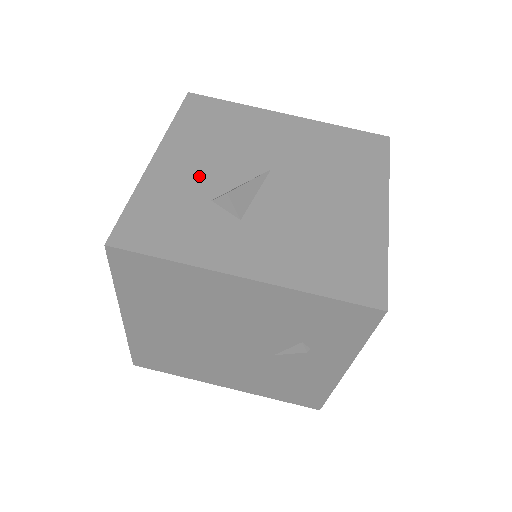
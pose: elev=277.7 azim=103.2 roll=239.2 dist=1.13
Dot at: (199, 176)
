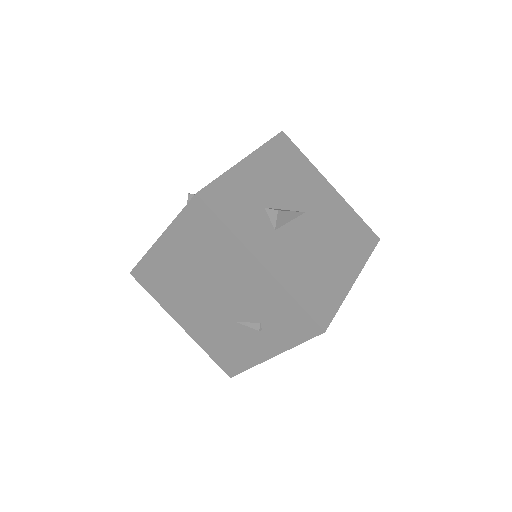
Dot at: (265, 188)
